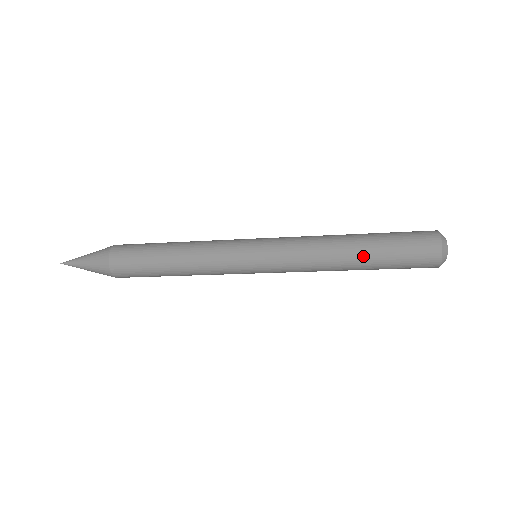
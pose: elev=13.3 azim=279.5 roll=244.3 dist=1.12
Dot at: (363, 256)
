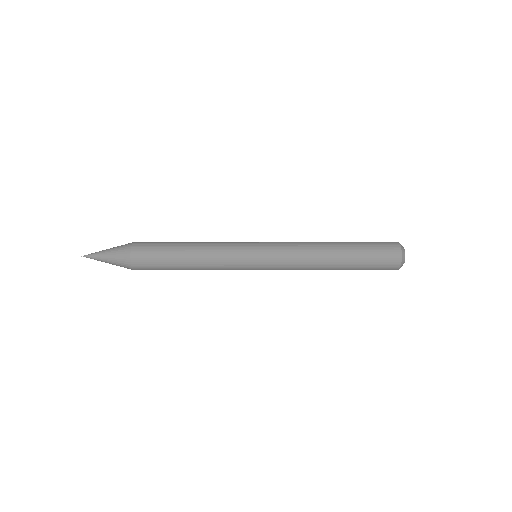
Dot at: (343, 262)
